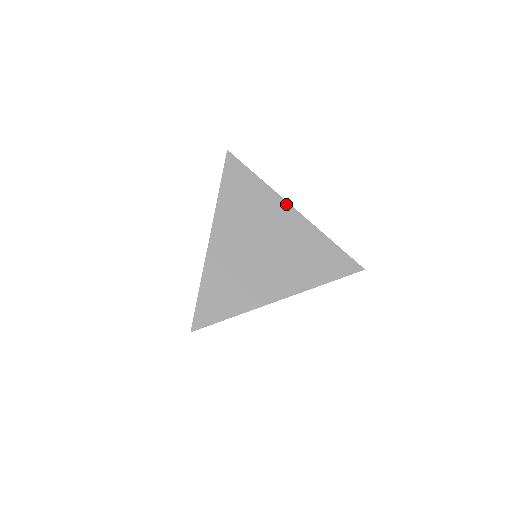
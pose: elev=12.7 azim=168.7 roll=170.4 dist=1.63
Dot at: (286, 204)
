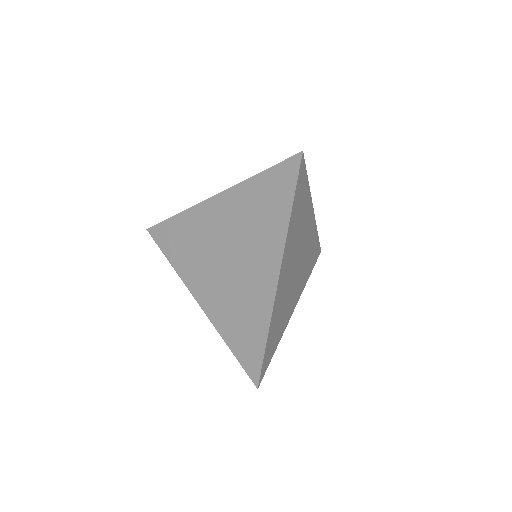
Dot at: (312, 208)
